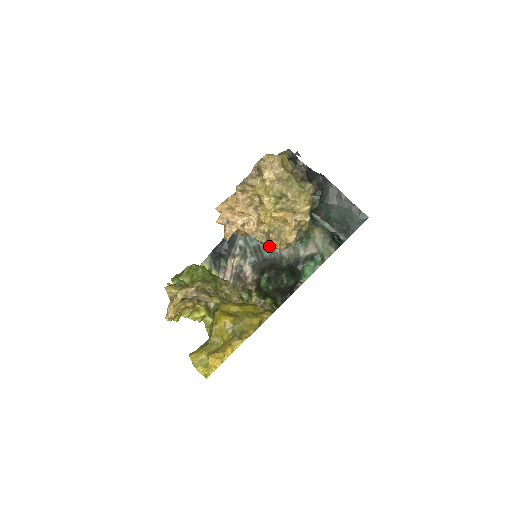
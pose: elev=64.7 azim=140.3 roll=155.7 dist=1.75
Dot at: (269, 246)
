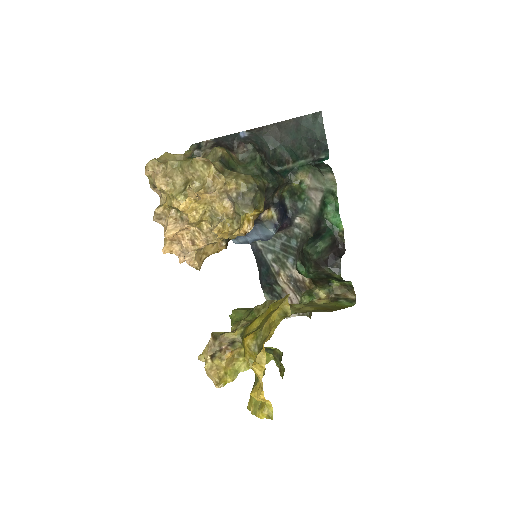
Dot at: (224, 237)
